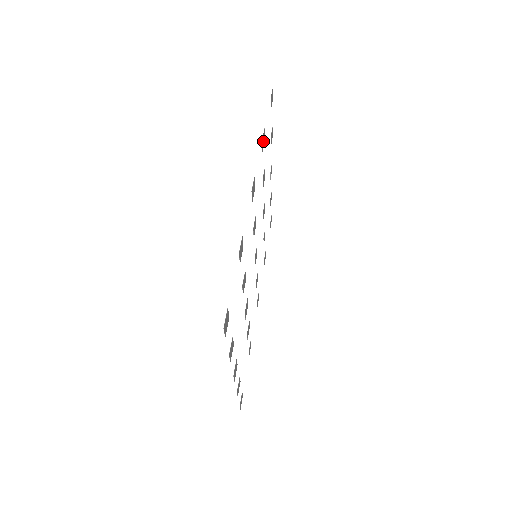
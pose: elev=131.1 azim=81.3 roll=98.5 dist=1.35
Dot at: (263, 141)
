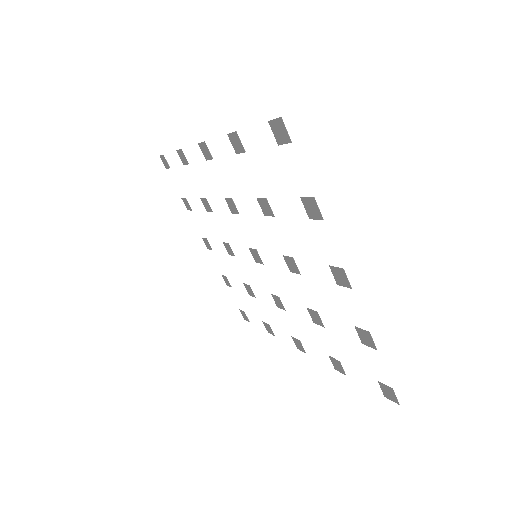
Dot at: (183, 158)
